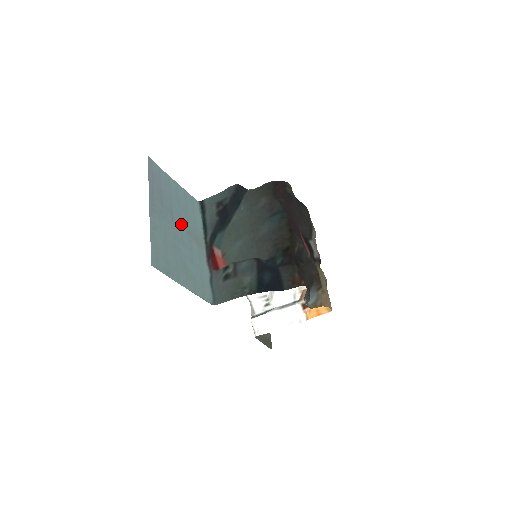
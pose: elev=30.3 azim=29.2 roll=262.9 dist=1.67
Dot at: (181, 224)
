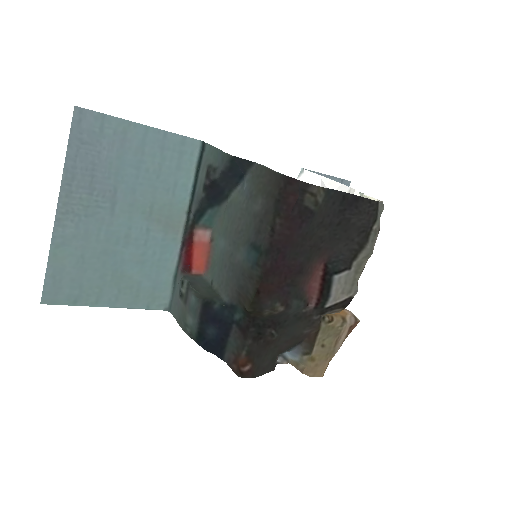
Dot at: (133, 208)
